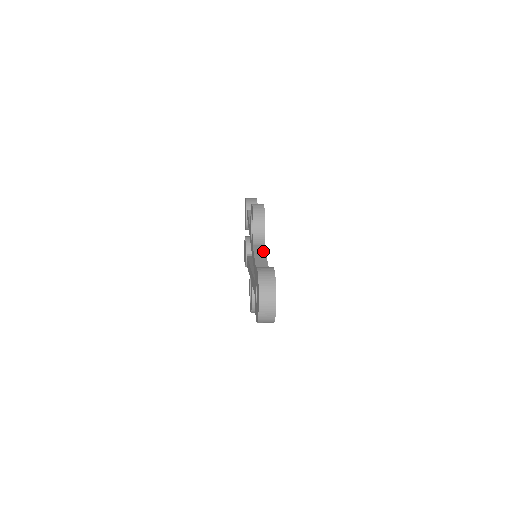
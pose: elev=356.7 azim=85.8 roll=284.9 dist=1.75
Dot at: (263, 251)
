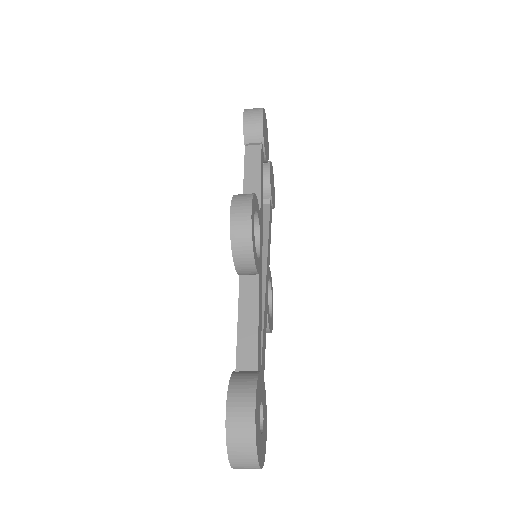
Dot at: (254, 295)
